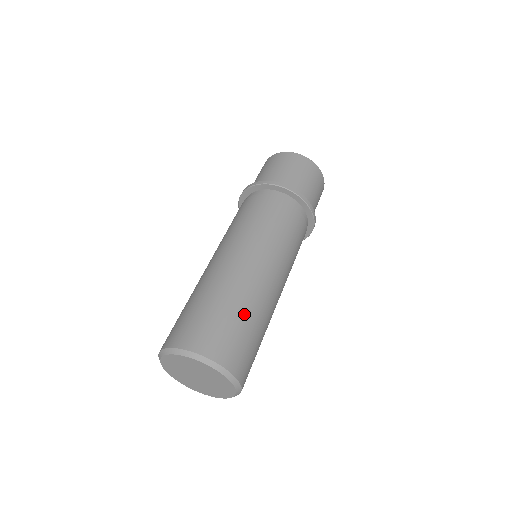
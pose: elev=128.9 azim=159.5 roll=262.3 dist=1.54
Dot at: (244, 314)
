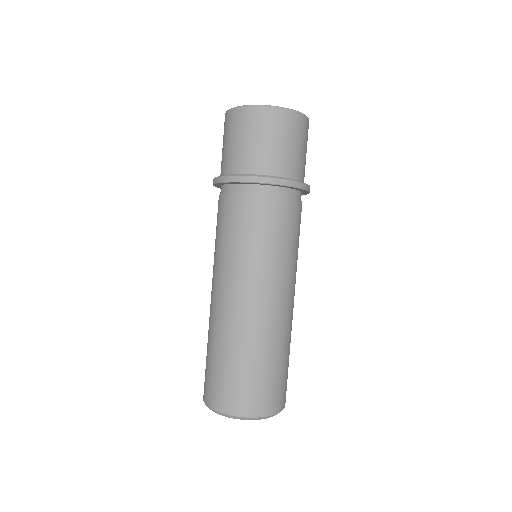
Dot at: (265, 360)
